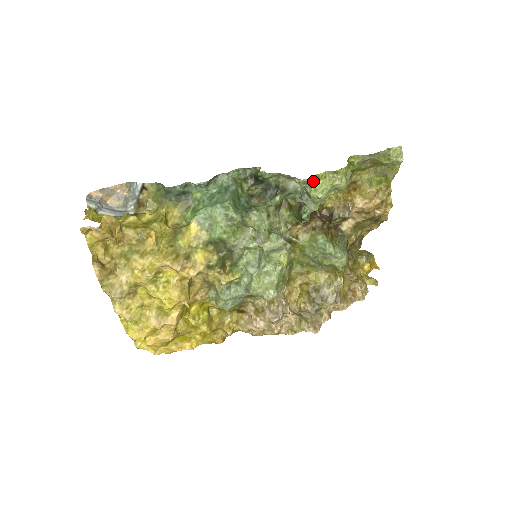
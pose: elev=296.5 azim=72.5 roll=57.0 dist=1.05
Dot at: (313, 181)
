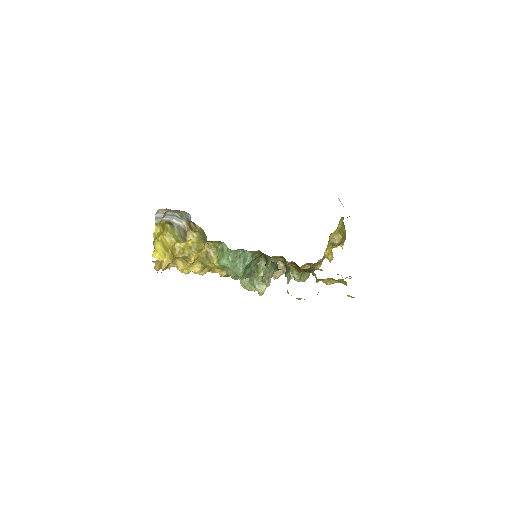
Dot at: occluded
